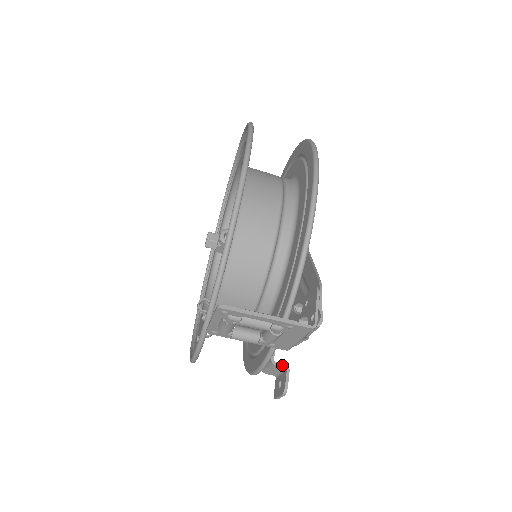
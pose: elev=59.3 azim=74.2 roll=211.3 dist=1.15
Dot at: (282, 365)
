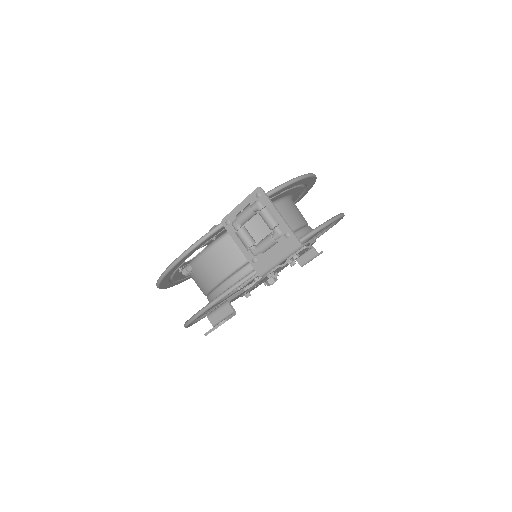
Dot at: (233, 308)
